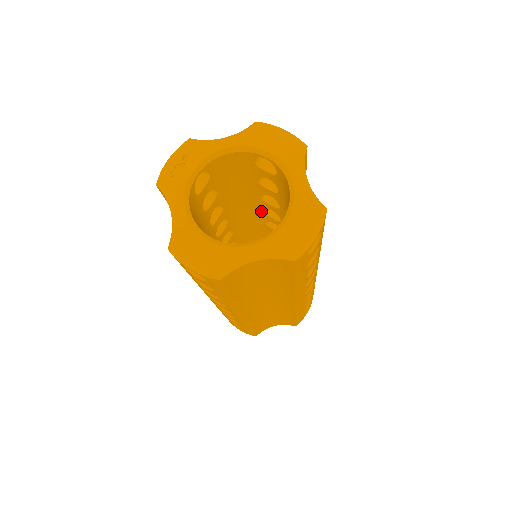
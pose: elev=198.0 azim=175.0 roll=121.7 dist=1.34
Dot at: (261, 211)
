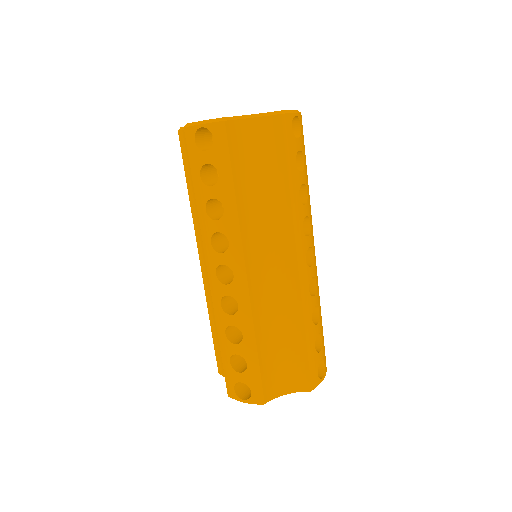
Dot at: occluded
